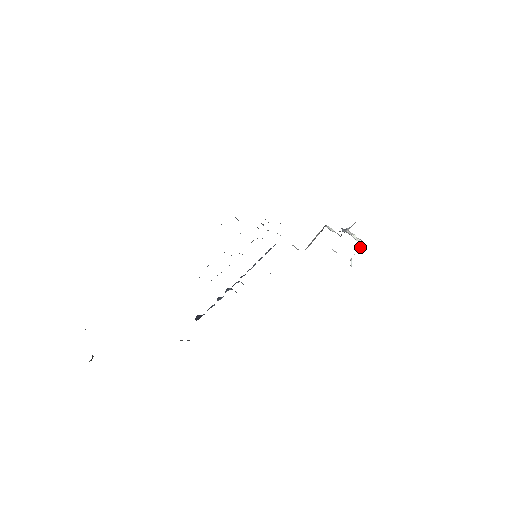
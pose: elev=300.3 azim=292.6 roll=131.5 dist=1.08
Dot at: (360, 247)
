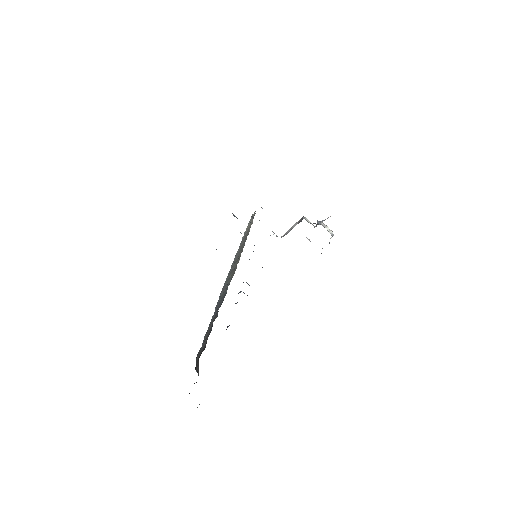
Dot at: (331, 237)
